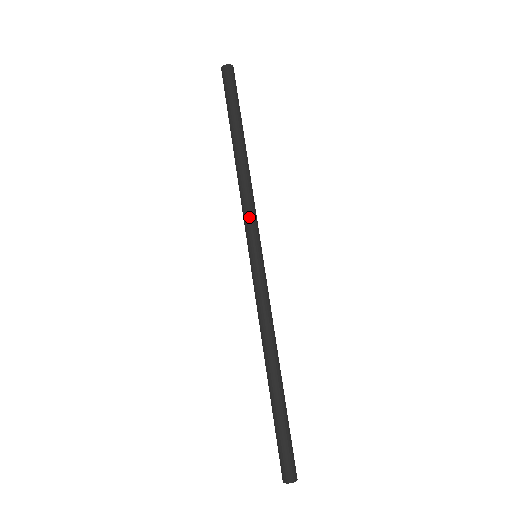
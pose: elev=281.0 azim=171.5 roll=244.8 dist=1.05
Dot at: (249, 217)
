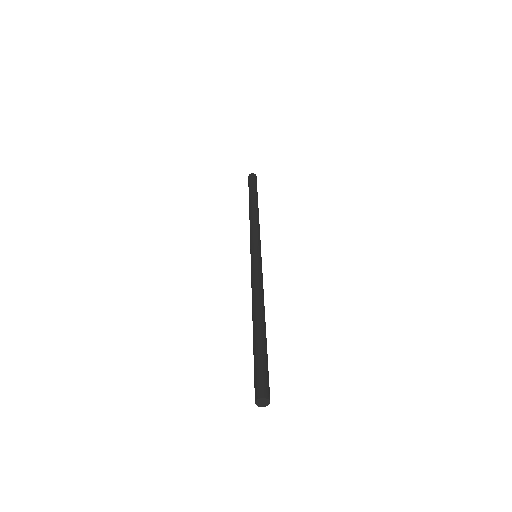
Dot at: (252, 235)
